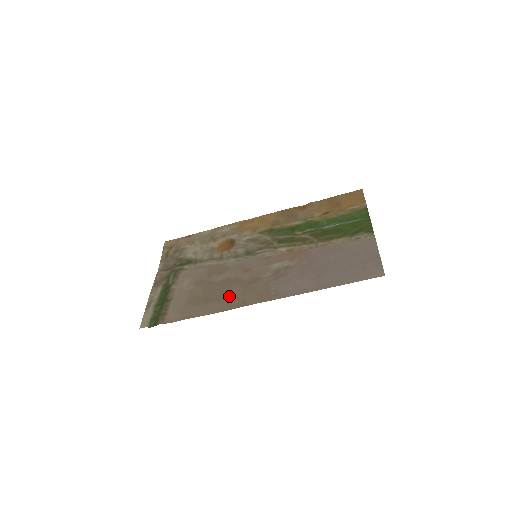
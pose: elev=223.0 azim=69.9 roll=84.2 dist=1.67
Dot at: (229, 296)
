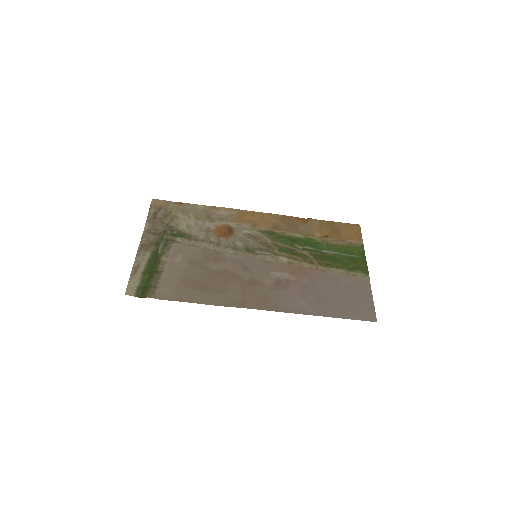
Dot at: (228, 291)
